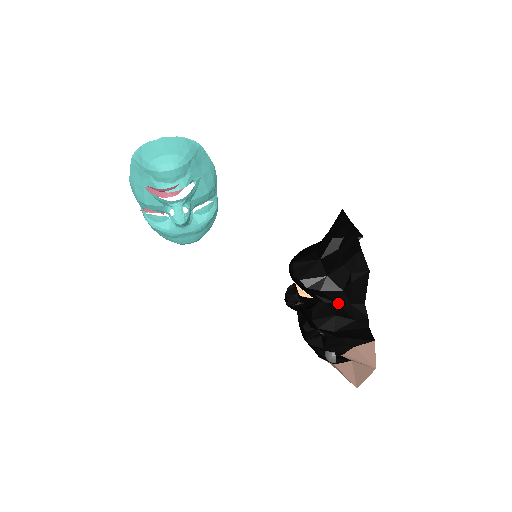
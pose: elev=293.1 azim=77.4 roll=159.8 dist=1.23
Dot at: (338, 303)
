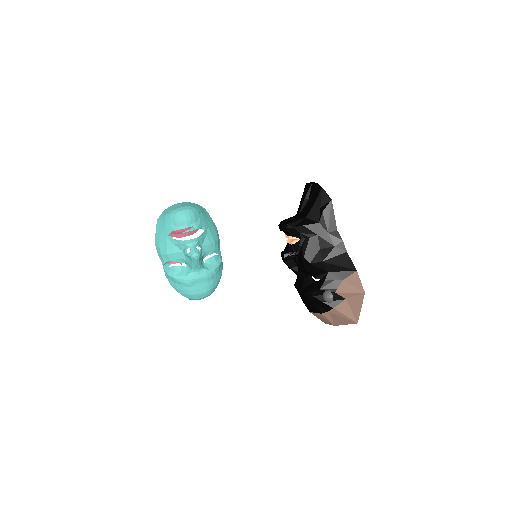
Dot at: (318, 235)
